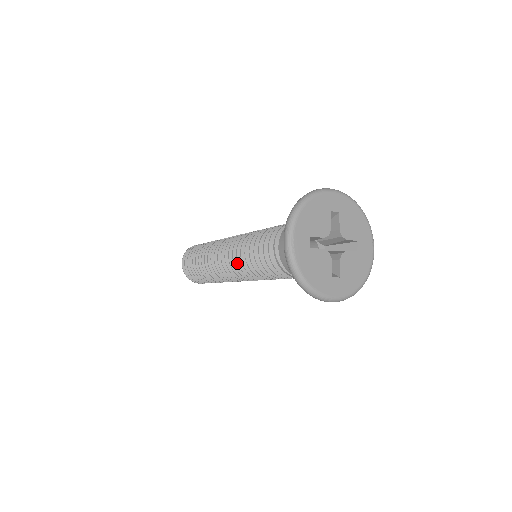
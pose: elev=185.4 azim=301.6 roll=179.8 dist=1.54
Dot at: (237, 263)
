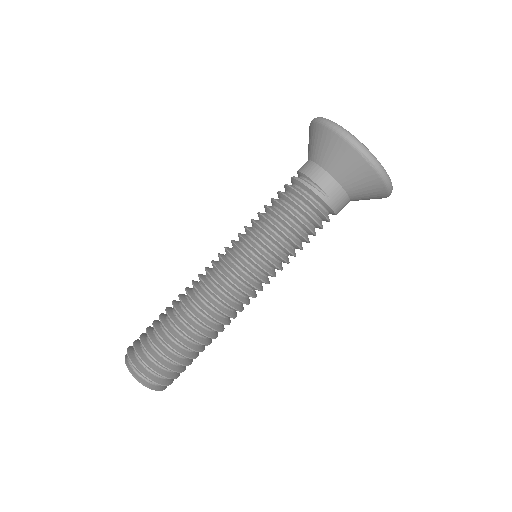
Dot at: (239, 245)
